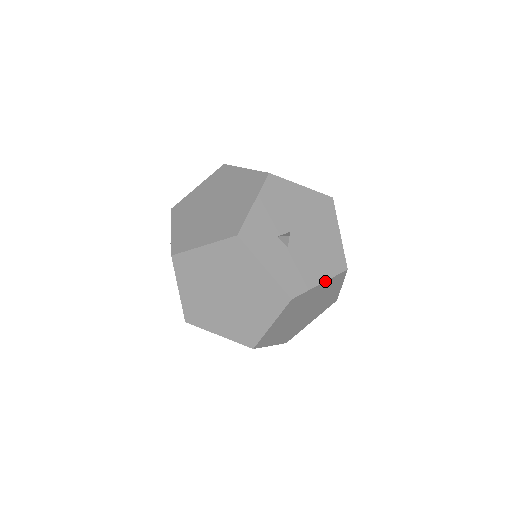
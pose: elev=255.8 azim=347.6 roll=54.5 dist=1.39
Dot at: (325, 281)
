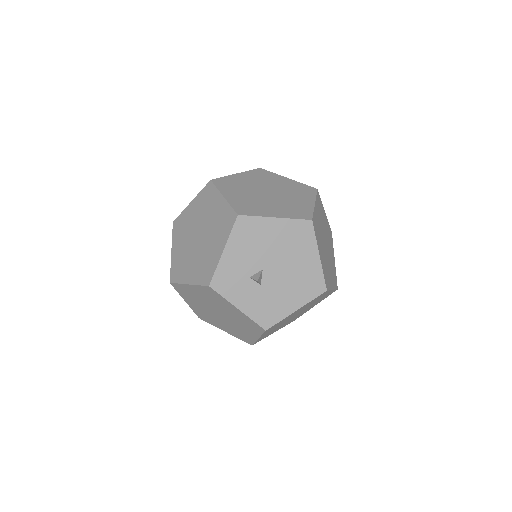
Dot at: (301, 307)
